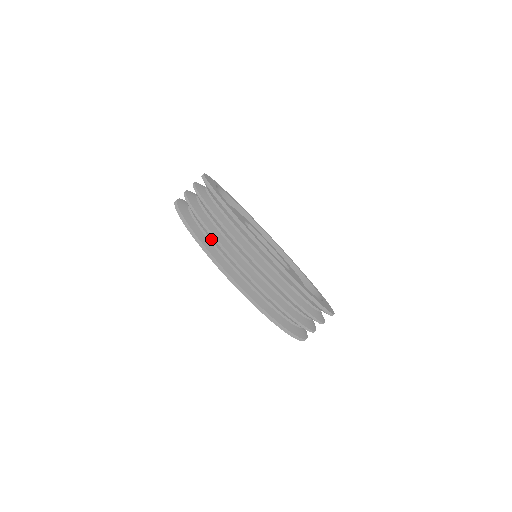
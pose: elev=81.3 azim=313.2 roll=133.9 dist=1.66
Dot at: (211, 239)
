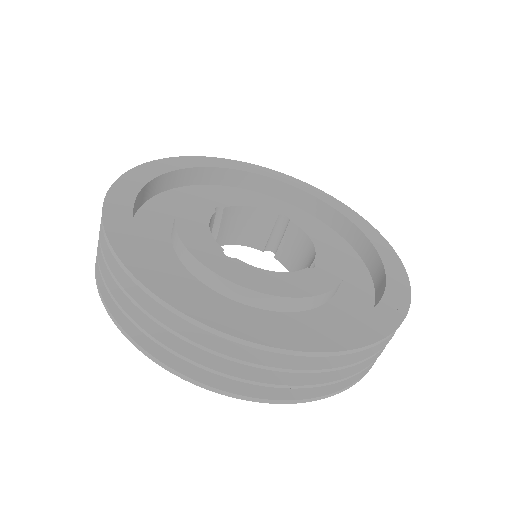
Dot at: occluded
